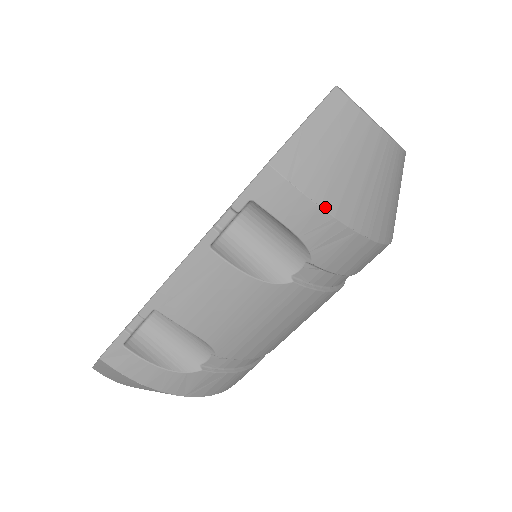
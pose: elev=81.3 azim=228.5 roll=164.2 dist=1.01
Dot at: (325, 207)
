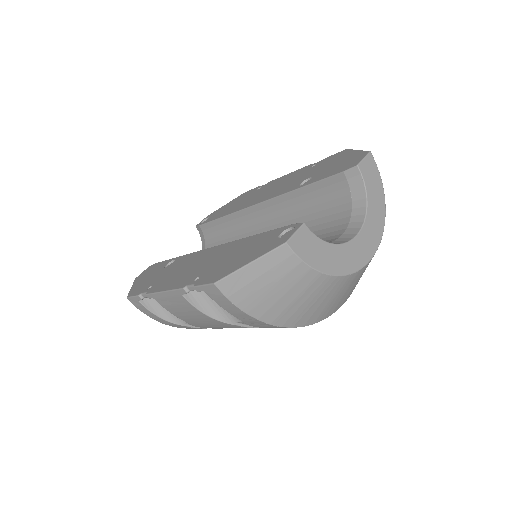
Dot at: (251, 314)
